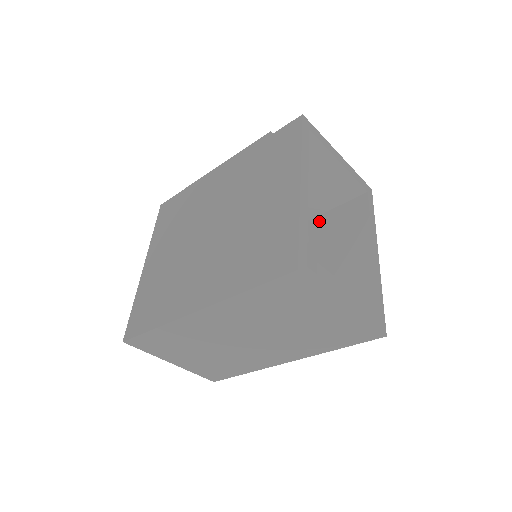
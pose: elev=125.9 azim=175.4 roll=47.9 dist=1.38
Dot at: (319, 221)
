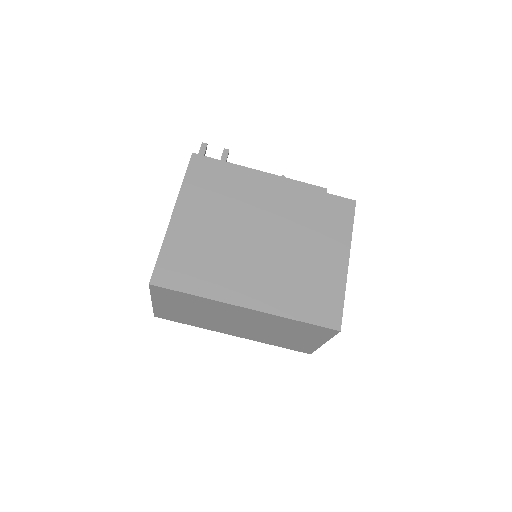
Dot at: occluded
